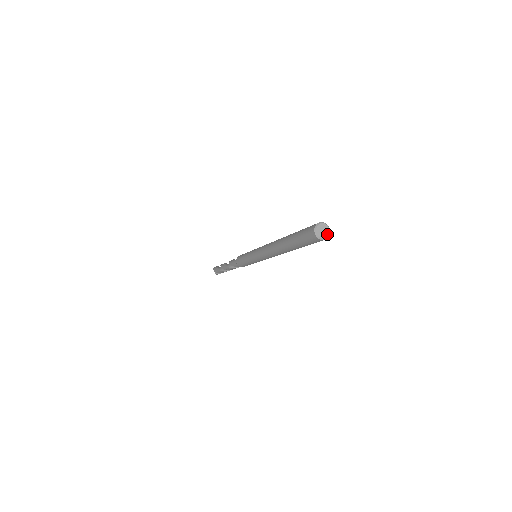
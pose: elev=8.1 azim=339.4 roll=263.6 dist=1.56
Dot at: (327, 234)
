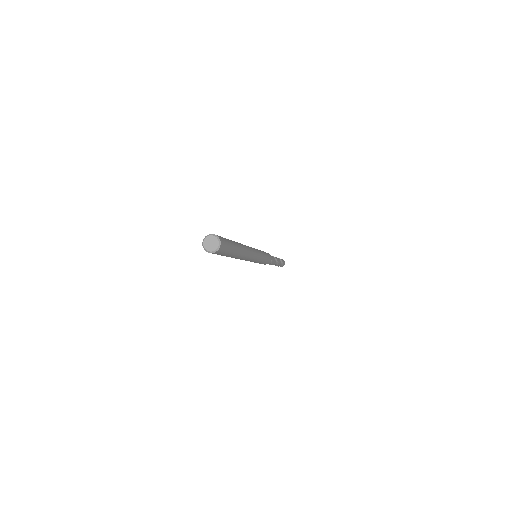
Dot at: (216, 244)
